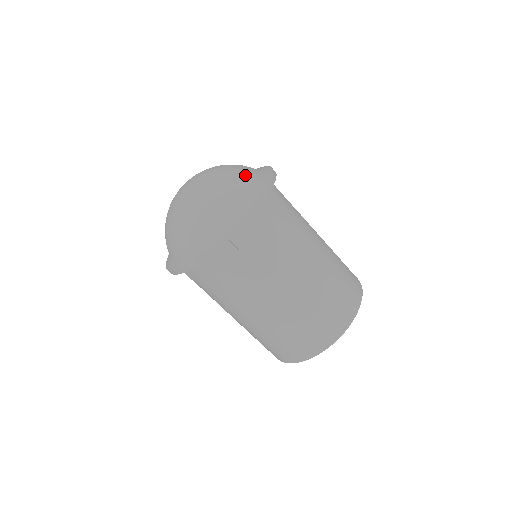
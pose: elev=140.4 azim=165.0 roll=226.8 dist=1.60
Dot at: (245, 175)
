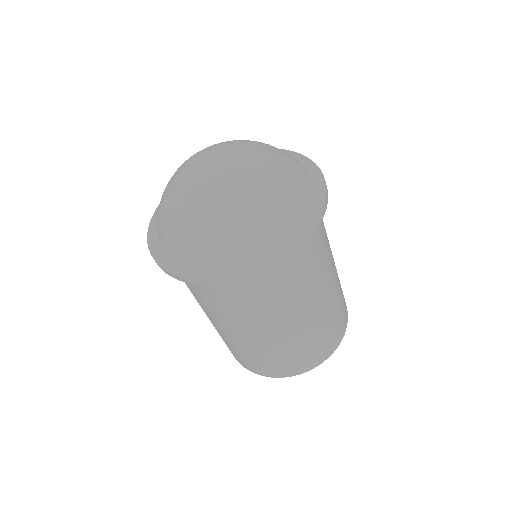
Dot at: occluded
